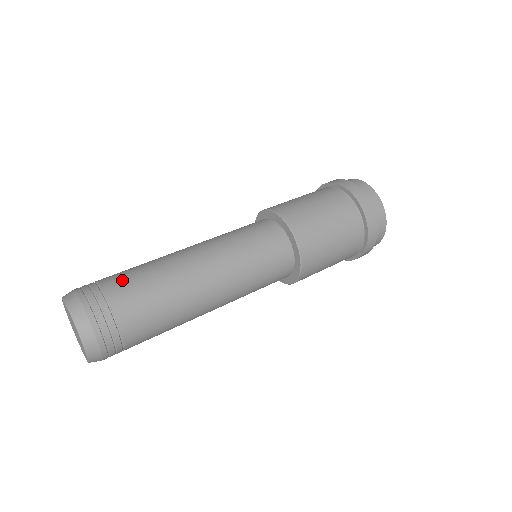
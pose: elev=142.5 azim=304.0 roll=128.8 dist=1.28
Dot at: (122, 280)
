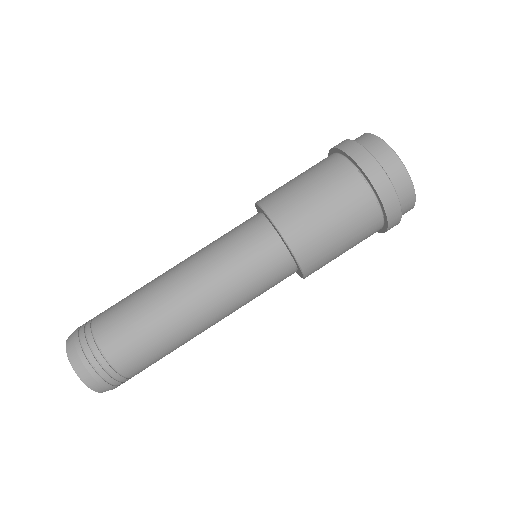
Dot at: (143, 366)
